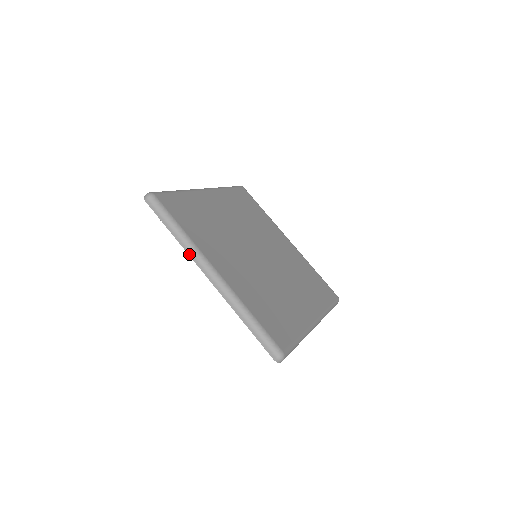
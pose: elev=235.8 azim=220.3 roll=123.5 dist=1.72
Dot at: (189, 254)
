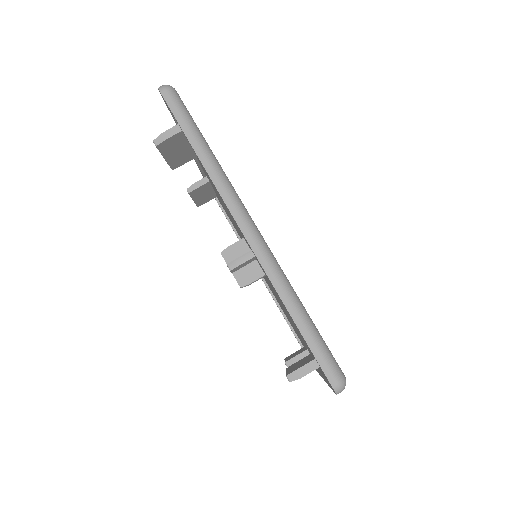
Dot at: (217, 187)
